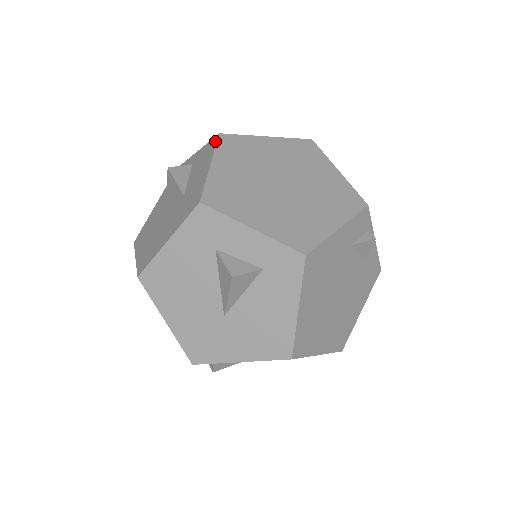
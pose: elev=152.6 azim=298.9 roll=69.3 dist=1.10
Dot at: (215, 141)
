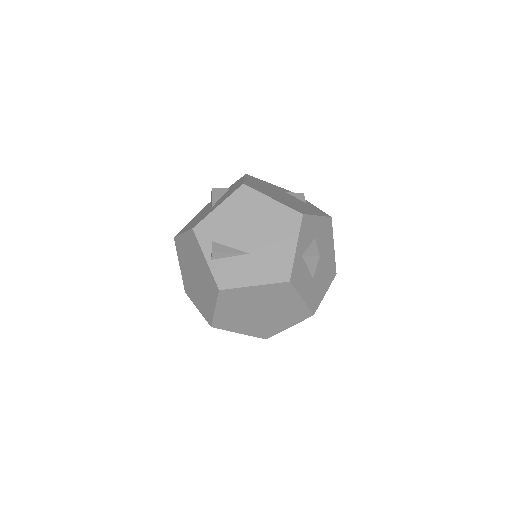
Dot at: occluded
